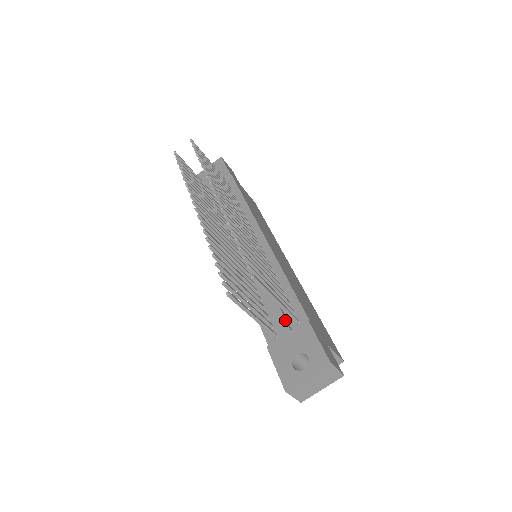
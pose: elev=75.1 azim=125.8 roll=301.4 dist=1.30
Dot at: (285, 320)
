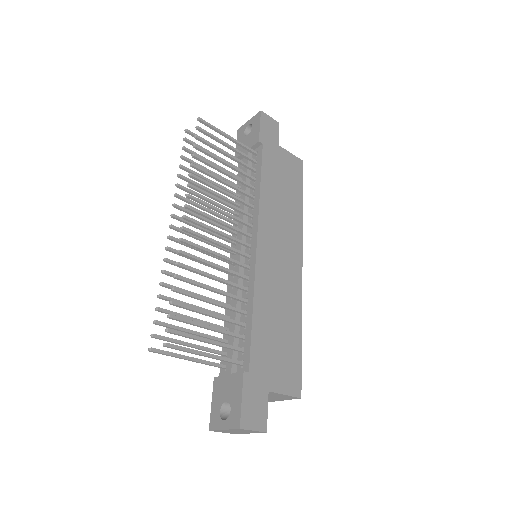
Dot at: occluded
